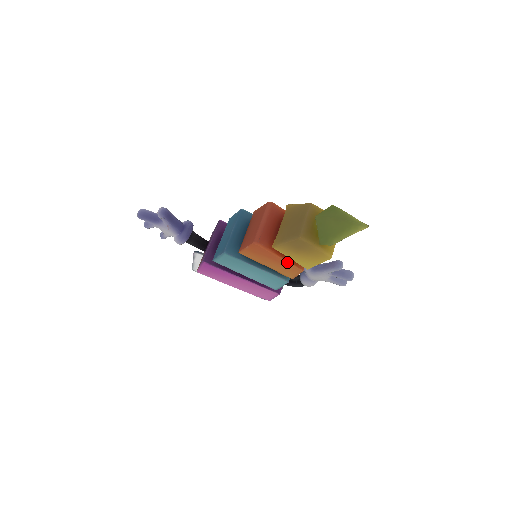
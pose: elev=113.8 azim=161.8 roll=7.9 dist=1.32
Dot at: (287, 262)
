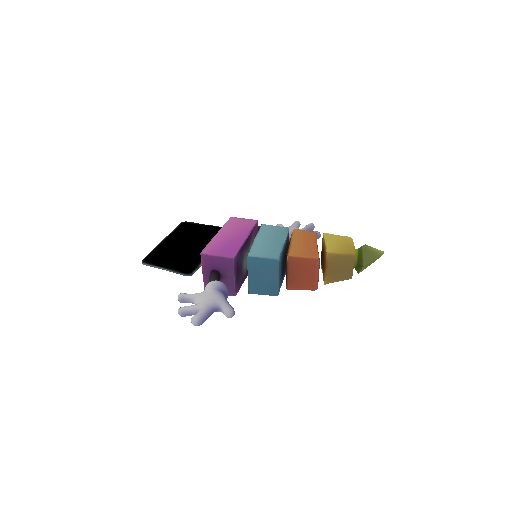
Dot at: occluded
